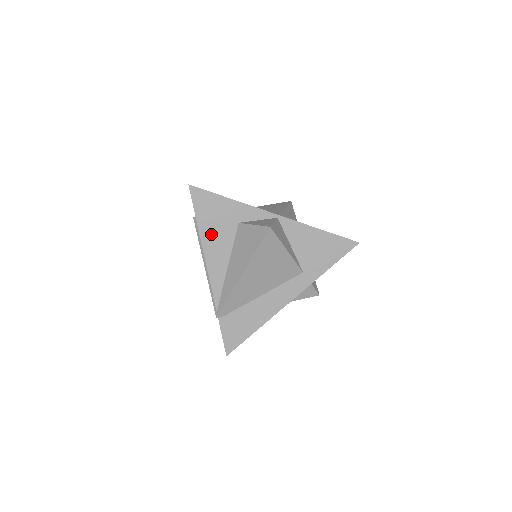
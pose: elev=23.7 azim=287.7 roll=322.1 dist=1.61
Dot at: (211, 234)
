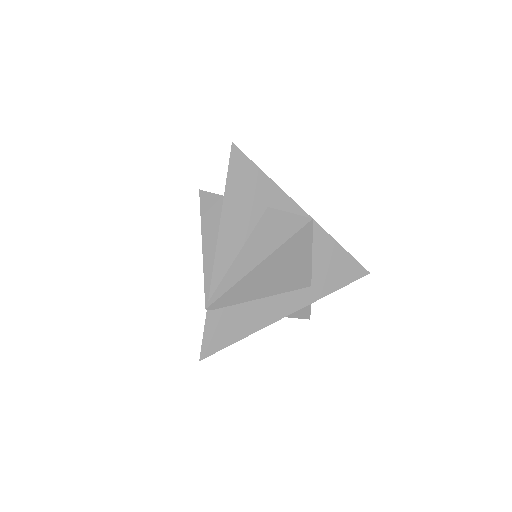
Dot at: (235, 208)
